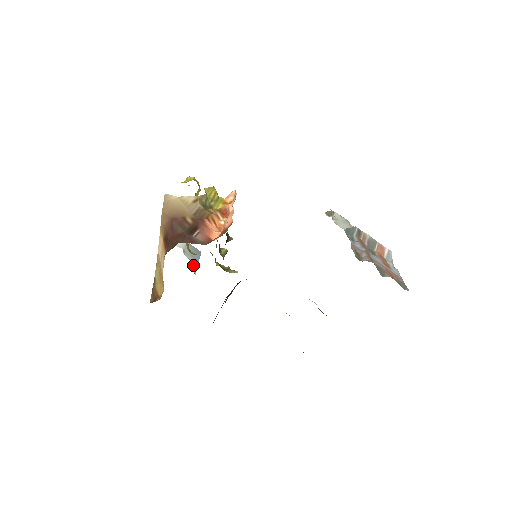
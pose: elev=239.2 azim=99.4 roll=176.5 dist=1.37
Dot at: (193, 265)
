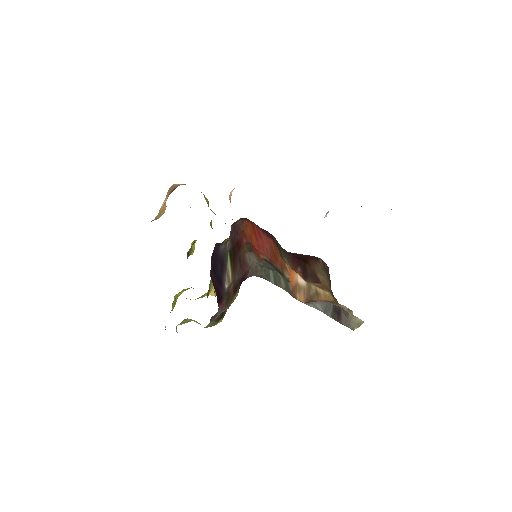
Dot at: (177, 332)
